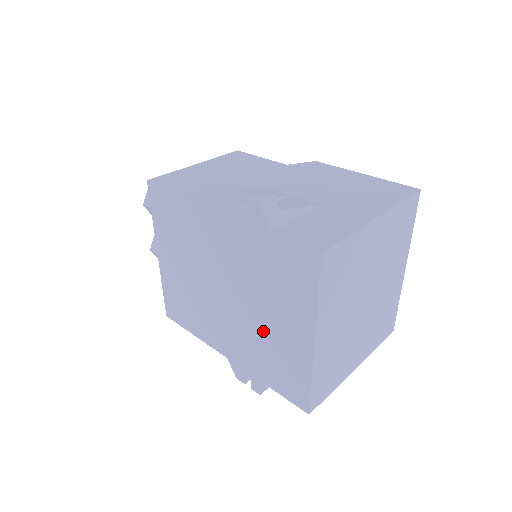
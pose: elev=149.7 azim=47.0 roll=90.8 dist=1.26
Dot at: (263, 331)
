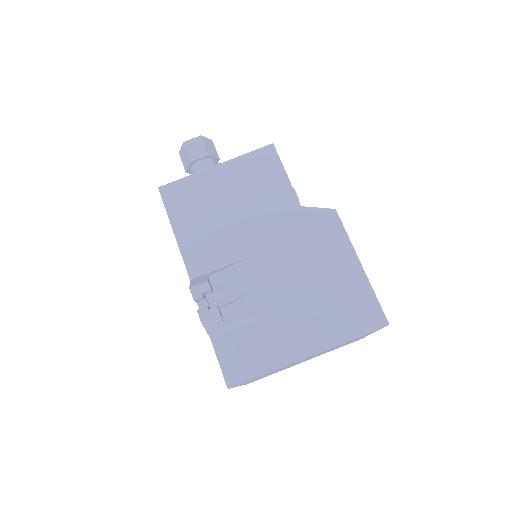
Dot at: occluded
